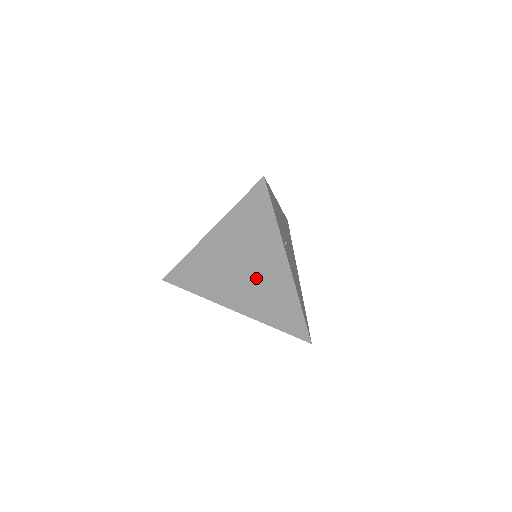
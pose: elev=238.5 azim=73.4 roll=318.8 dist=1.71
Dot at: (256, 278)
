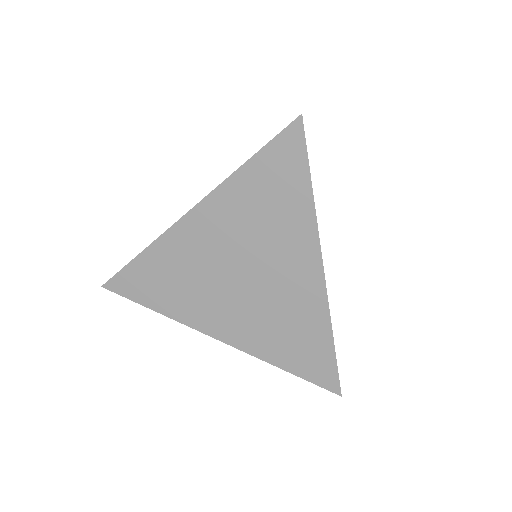
Dot at: (263, 288)
